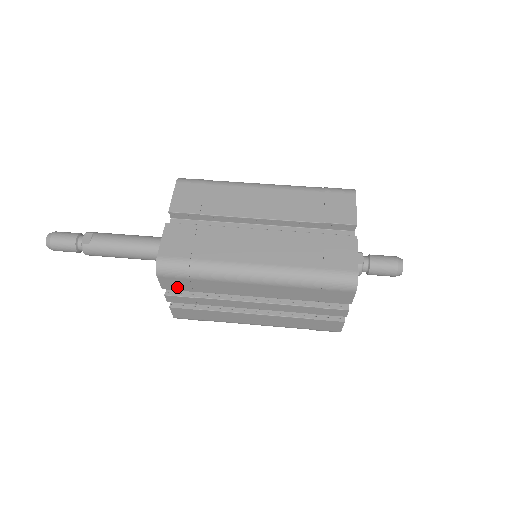
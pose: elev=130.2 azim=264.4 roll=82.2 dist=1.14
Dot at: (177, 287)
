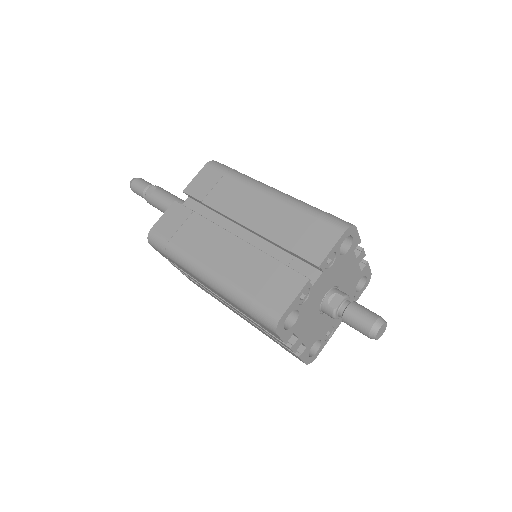
Dot at: (168, 259)
